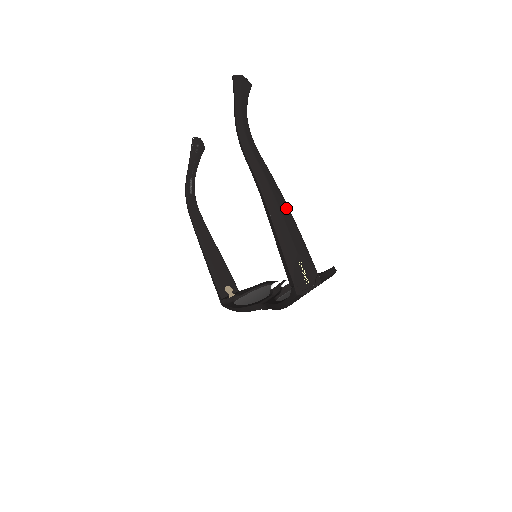
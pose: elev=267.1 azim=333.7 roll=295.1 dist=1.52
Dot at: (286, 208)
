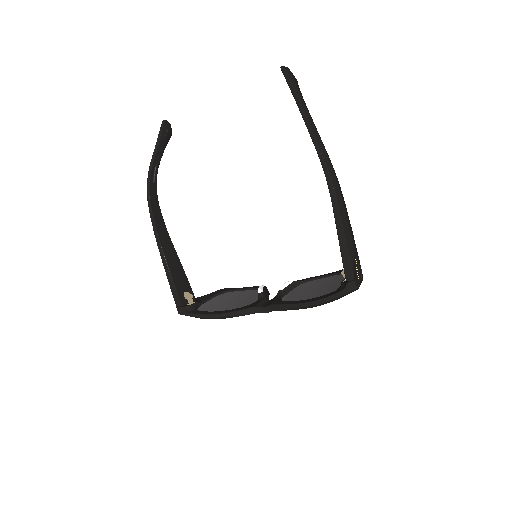
Dot at: (345, 205)
